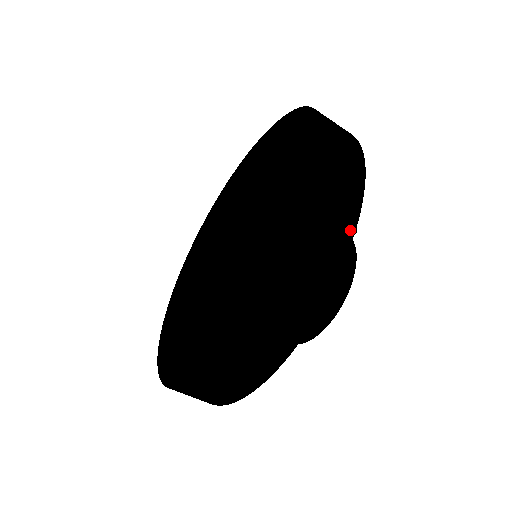
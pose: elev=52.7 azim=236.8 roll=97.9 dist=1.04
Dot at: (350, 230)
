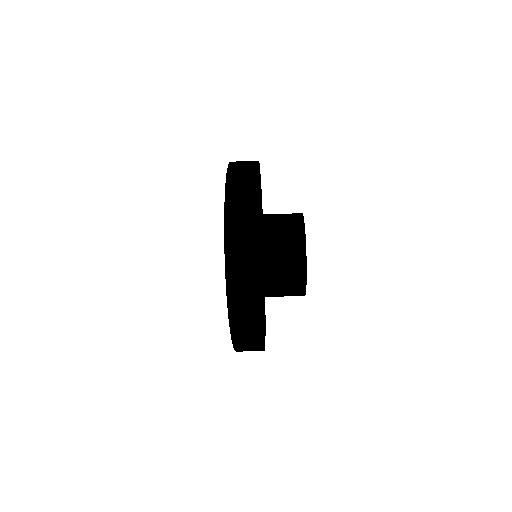
Dot at: (260, 340)
